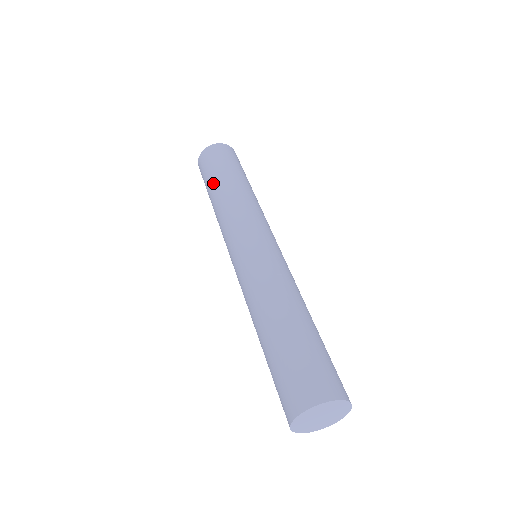
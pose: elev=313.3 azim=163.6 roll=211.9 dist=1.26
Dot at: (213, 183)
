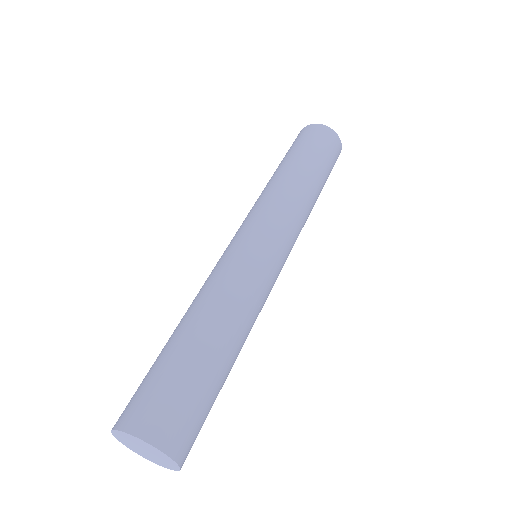
Dot at: (302, 160)
